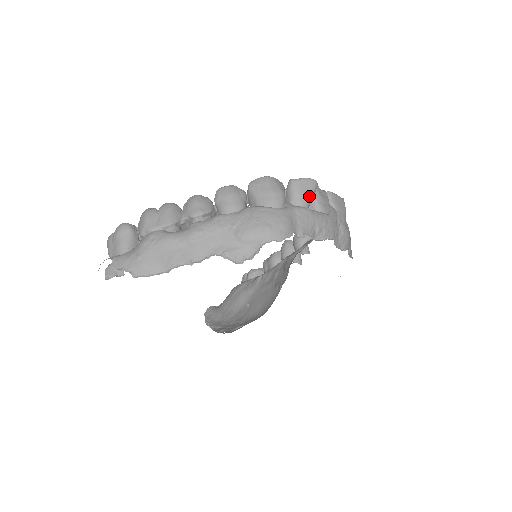
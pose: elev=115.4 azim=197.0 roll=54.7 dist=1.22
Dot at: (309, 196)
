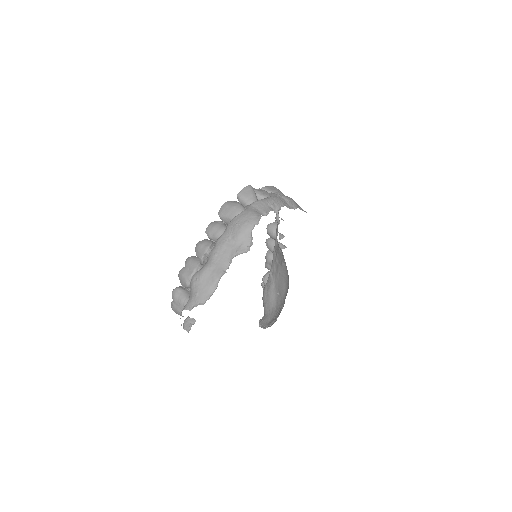
Dot at: (253, 194)
